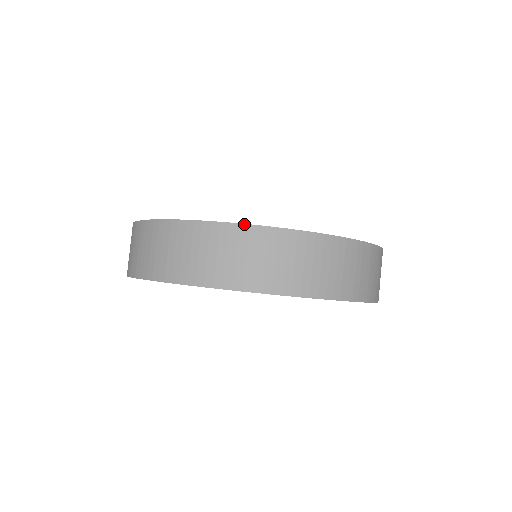
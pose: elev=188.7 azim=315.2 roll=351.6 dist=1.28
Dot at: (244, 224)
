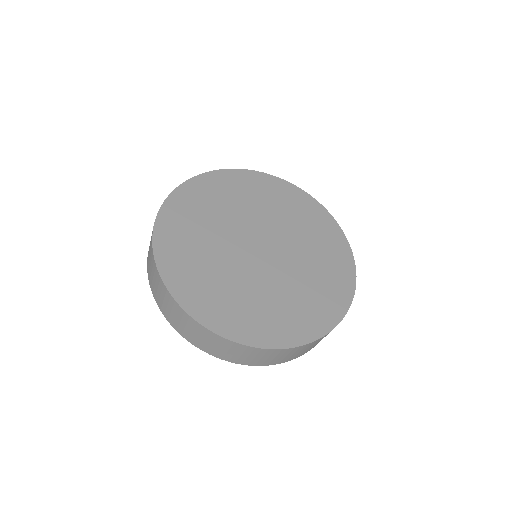
Dot at: (224, 338)
